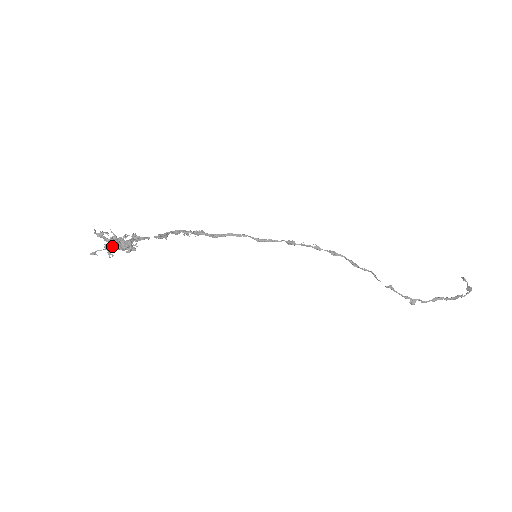
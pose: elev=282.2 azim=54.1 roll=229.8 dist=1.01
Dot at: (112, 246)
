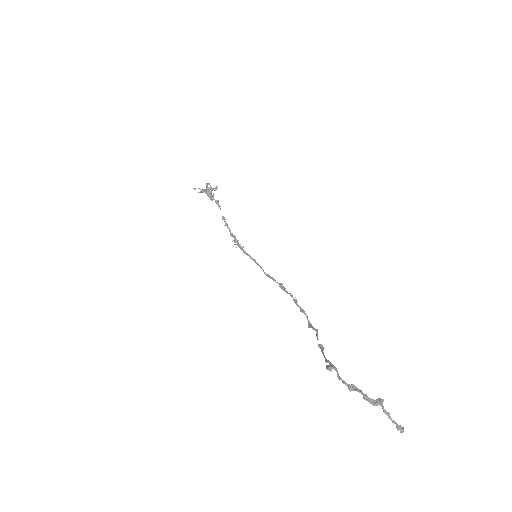
Dot at: (206, 190)
